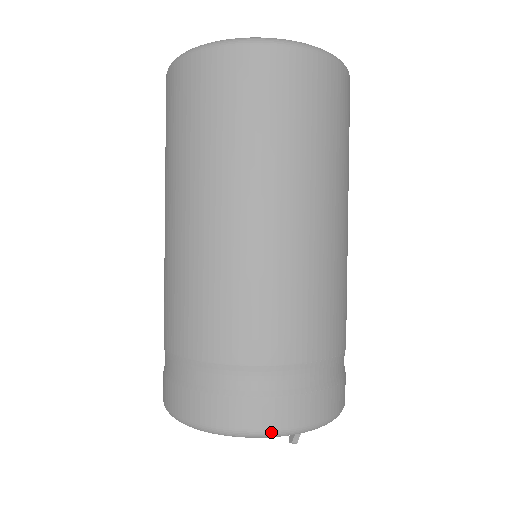
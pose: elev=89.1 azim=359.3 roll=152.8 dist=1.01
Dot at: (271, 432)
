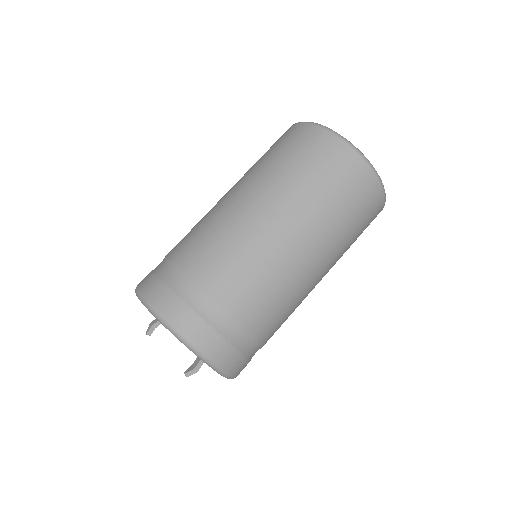
Dot at: (188, 340)
